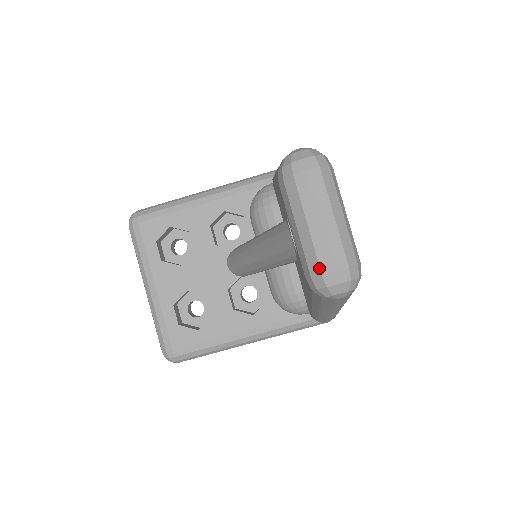
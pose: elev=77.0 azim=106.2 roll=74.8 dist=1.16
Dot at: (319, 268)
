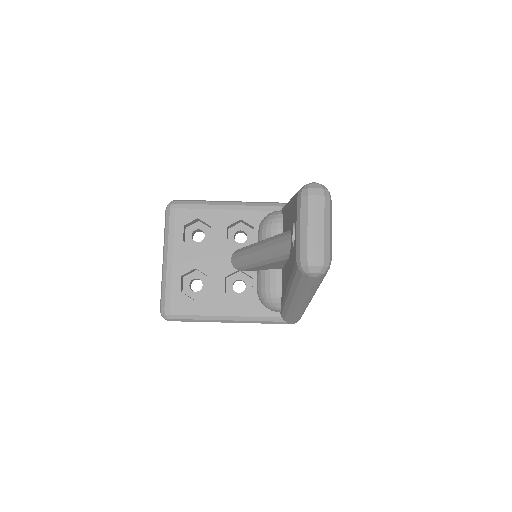
Dot at: (307, 253)
